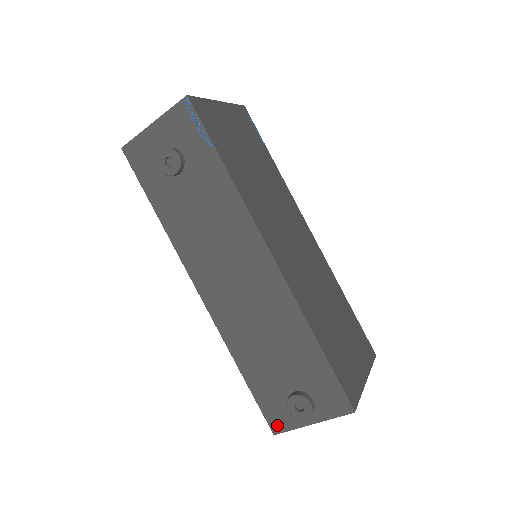
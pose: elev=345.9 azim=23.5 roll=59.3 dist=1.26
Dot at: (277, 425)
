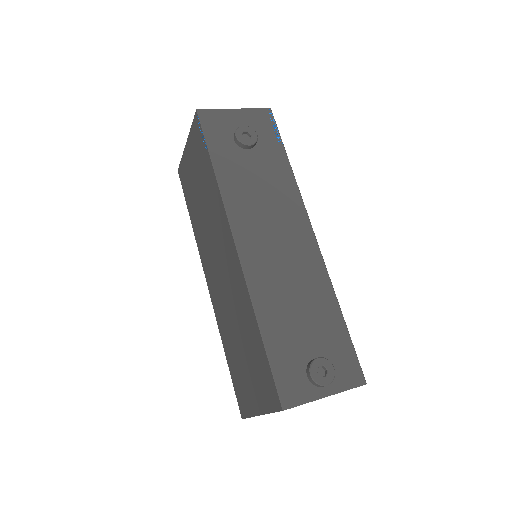
Dot at: (290, 397)
